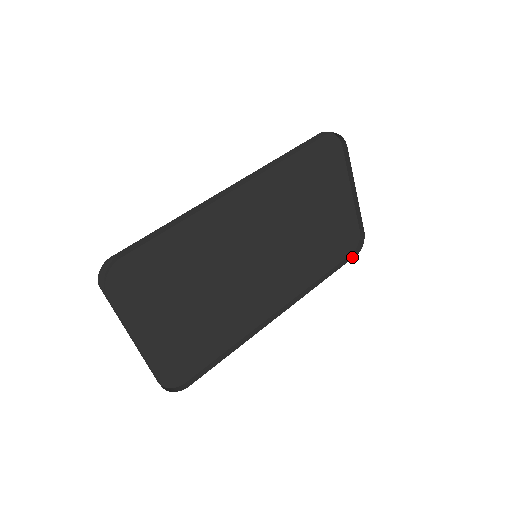
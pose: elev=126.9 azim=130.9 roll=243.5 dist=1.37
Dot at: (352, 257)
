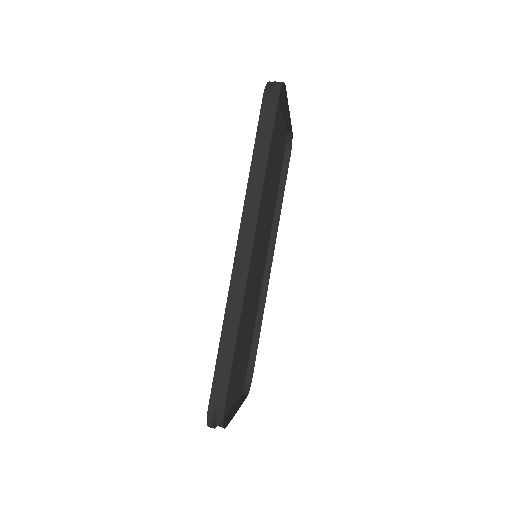
Dot at: (288, 159)
